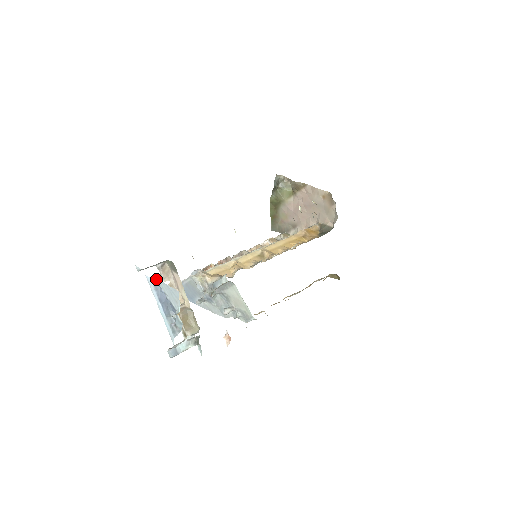
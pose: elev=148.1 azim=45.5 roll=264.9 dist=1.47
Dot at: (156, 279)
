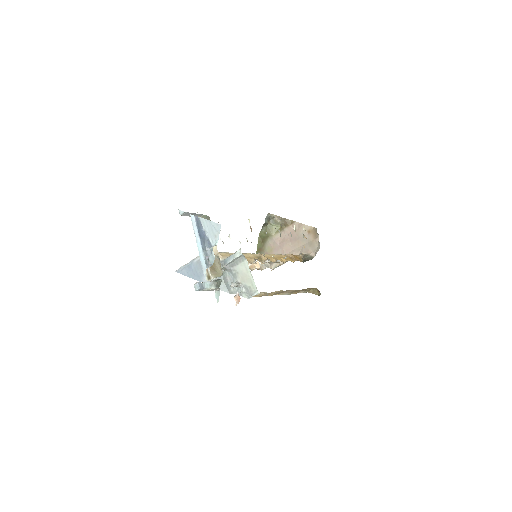
Dot at: (199, 218)
